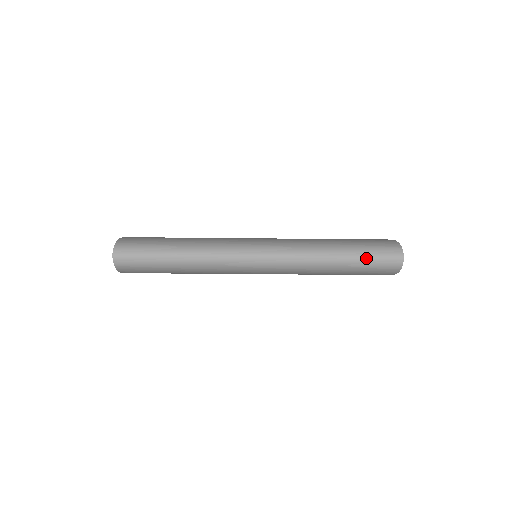
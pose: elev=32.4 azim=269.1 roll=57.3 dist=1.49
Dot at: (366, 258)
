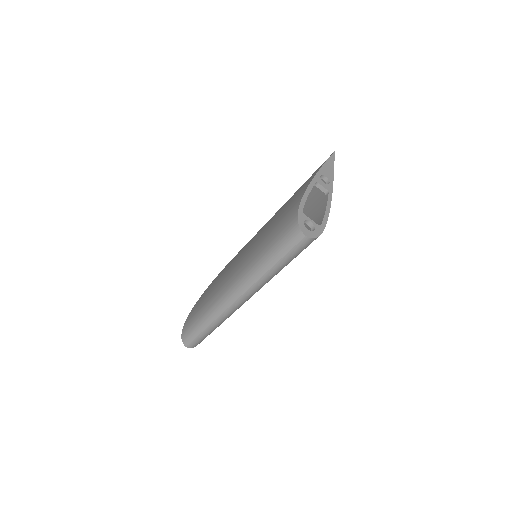
Dot at: (285, 256)
